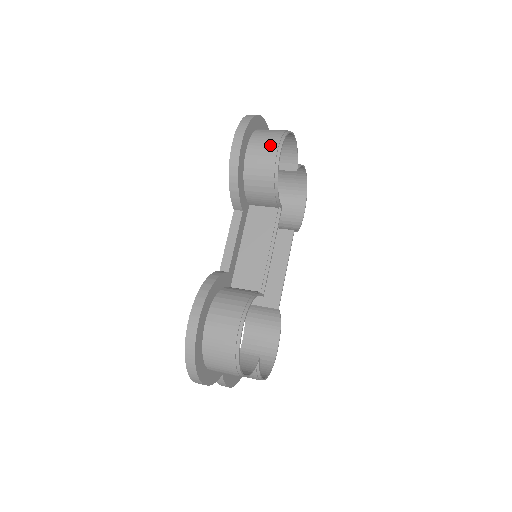
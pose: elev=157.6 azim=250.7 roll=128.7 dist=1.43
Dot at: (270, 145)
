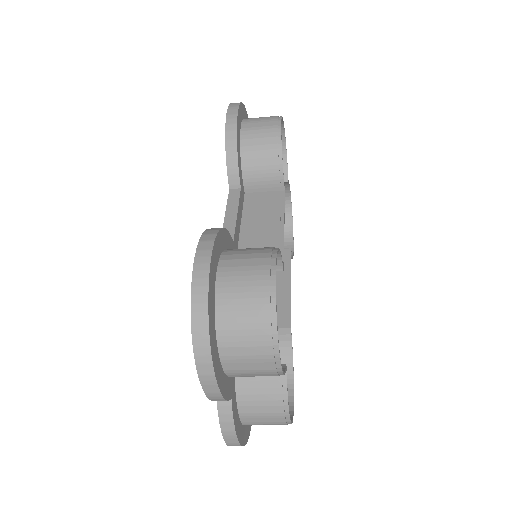
Dot at: (268, 119)
